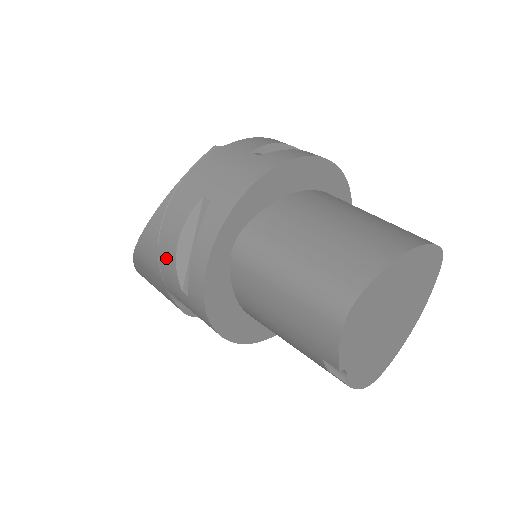
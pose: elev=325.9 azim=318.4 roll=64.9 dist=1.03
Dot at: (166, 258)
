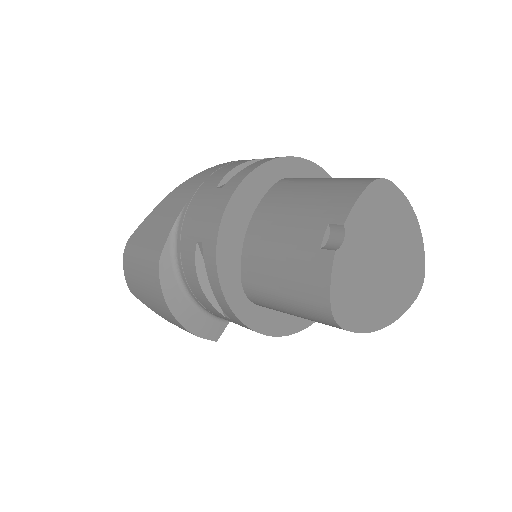
Dot at: (220, 172)
